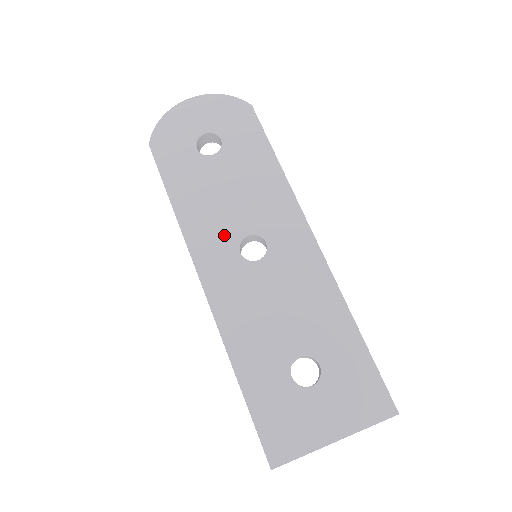
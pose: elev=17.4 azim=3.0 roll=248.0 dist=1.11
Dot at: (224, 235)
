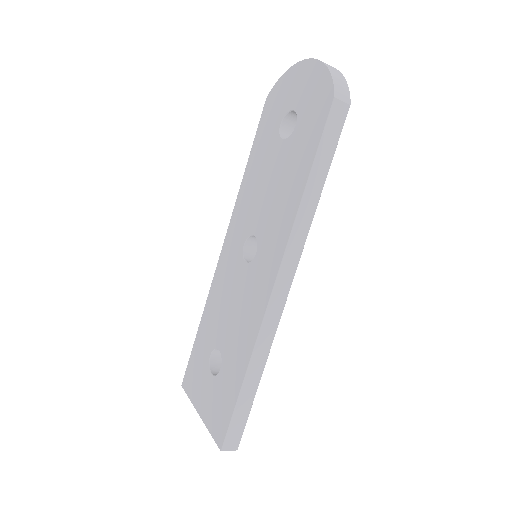
Dot at: (247, 222)
